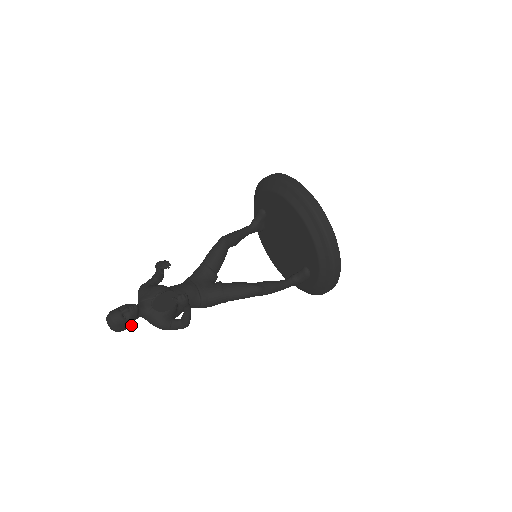
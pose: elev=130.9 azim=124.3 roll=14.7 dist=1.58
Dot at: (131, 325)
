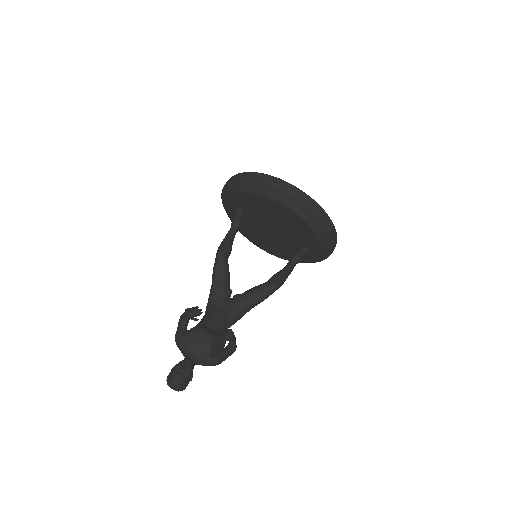
Dot at: (191, 378)
